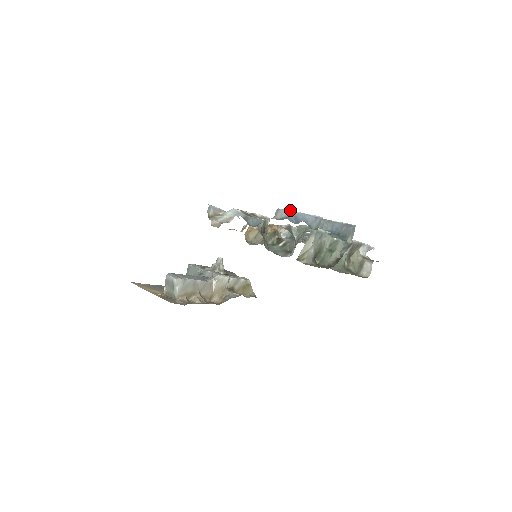
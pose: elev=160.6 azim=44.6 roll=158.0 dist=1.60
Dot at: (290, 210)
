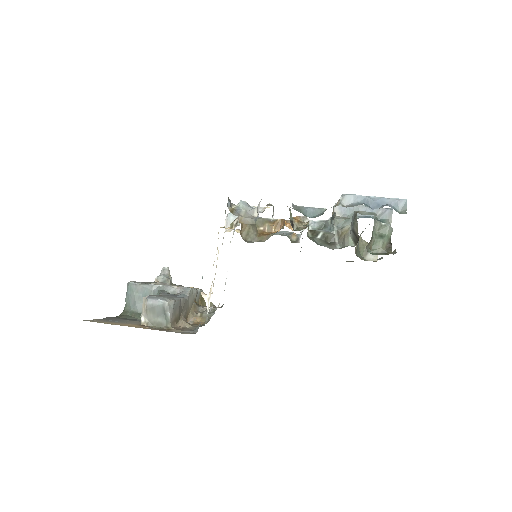
Dot at: (359, 195)
